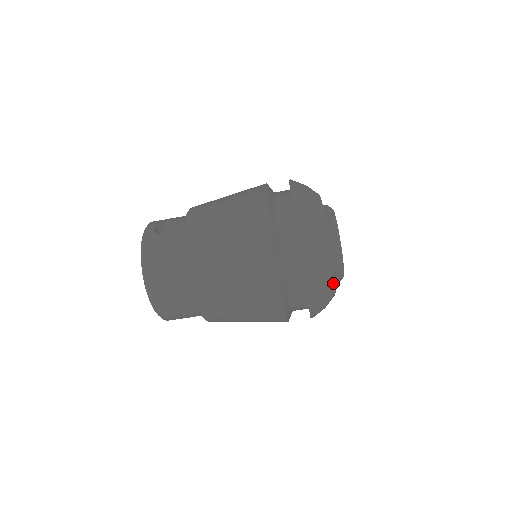
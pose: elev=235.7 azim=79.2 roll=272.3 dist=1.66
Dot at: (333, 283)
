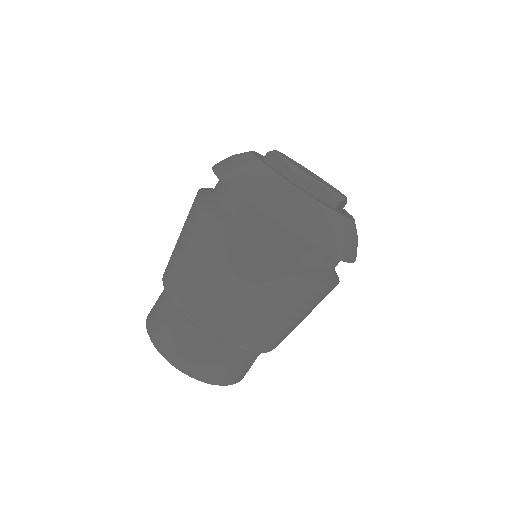
Dot at: (292, 187)
